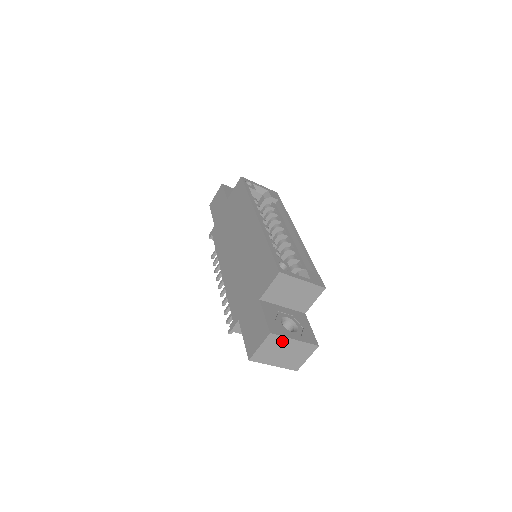
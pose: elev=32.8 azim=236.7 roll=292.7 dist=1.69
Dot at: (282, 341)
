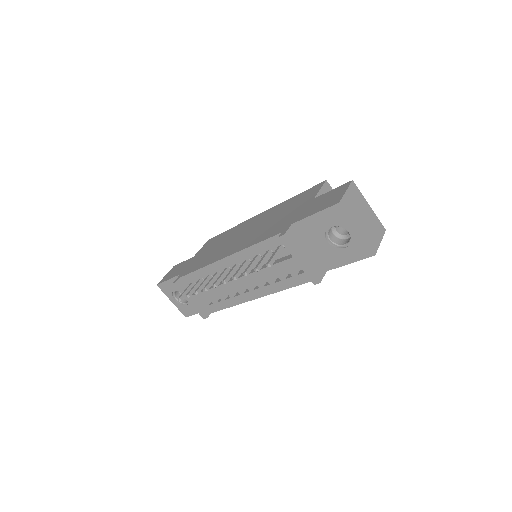
Dot at: (361, 199)
